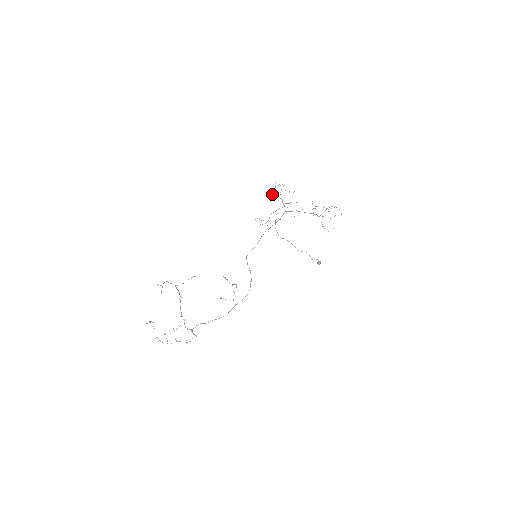
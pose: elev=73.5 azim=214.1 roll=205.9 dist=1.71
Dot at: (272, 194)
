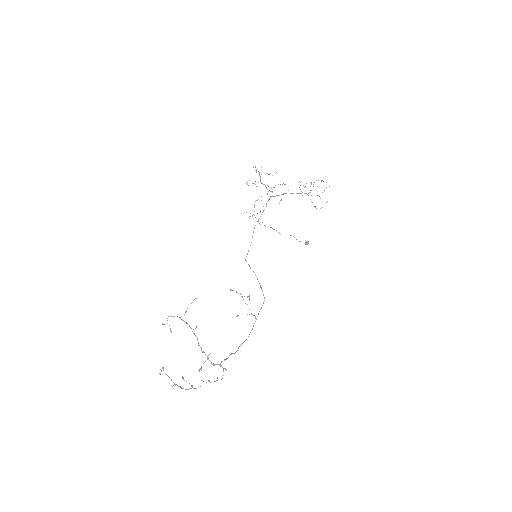
Dot at: occluded
